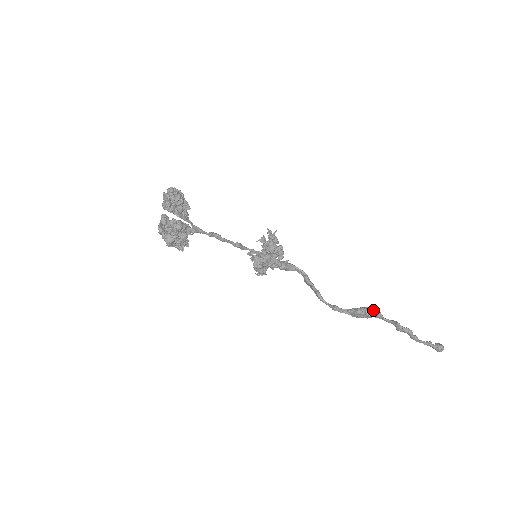
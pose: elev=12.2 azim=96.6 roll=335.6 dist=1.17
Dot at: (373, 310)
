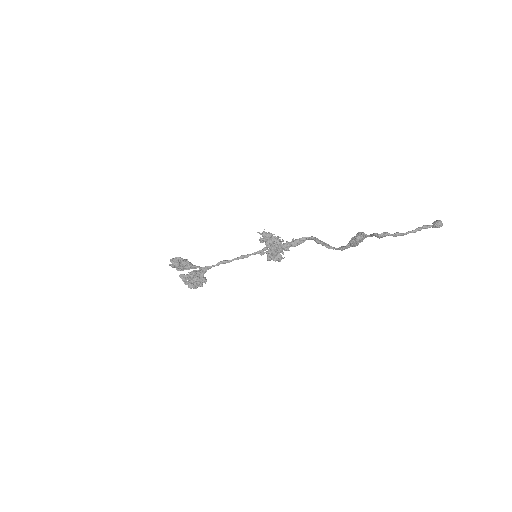
Dot at: (358, 235)
